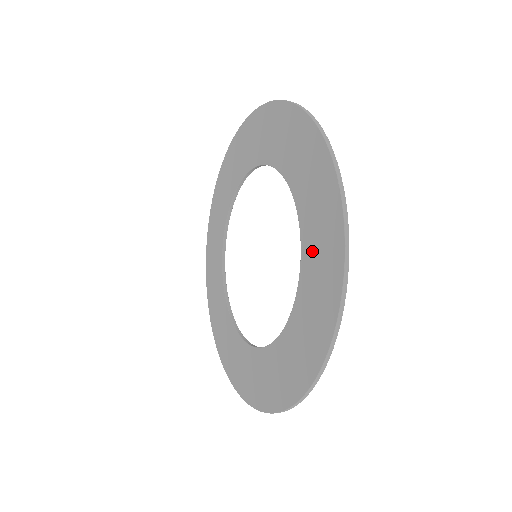
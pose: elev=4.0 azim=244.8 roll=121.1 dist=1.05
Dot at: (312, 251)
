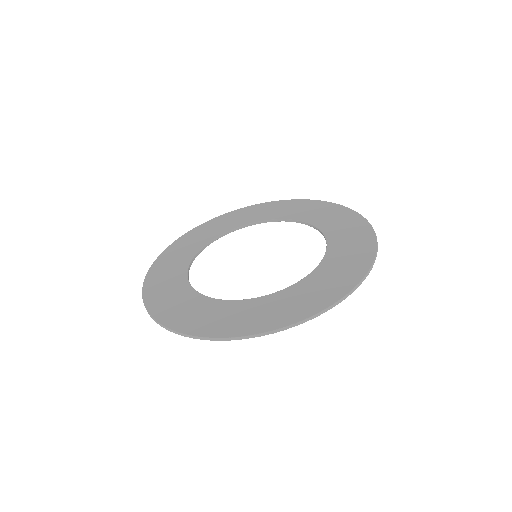
Dot at: (327, 222)
